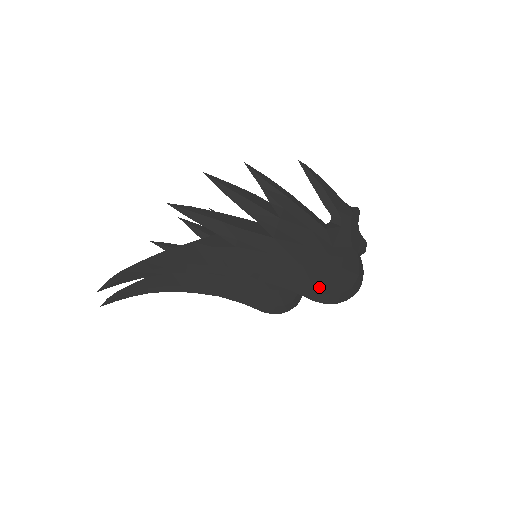
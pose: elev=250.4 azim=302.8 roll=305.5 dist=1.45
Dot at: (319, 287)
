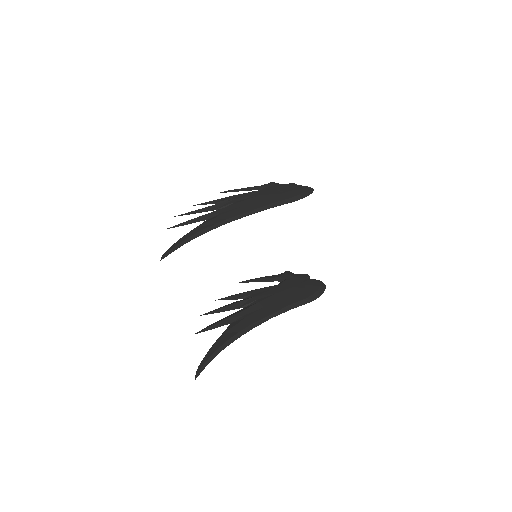
Dot at: (289, 197)
